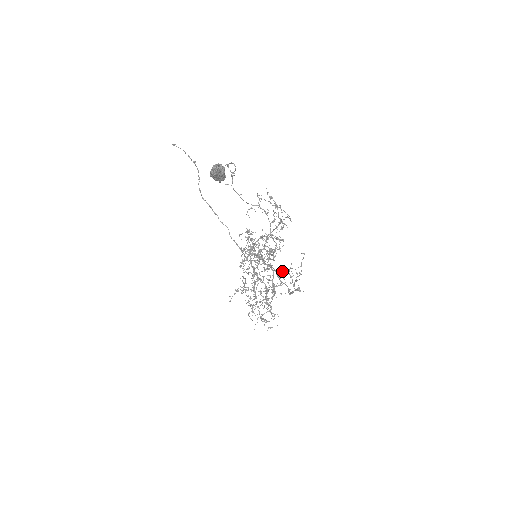
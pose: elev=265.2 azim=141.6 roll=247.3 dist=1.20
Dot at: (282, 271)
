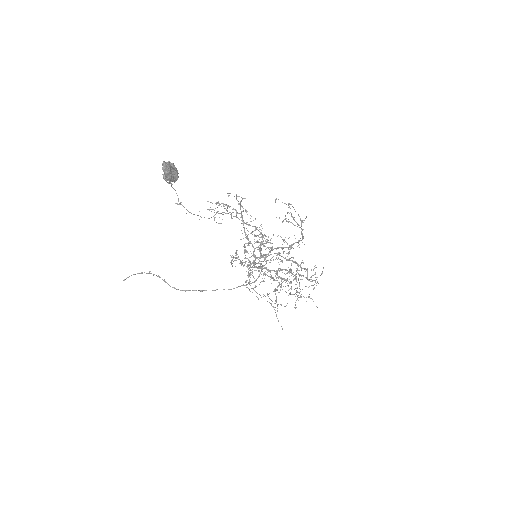
Dot at: occluded
